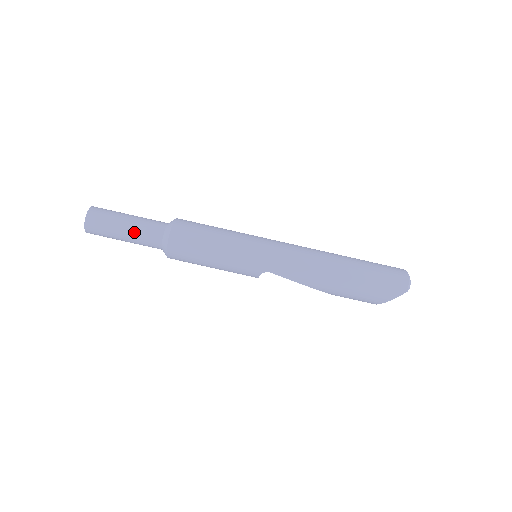
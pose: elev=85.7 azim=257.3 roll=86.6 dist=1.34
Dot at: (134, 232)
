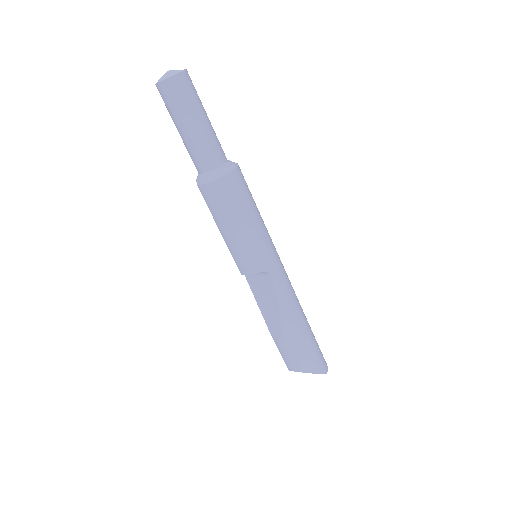
Dot at: (209, 132)
